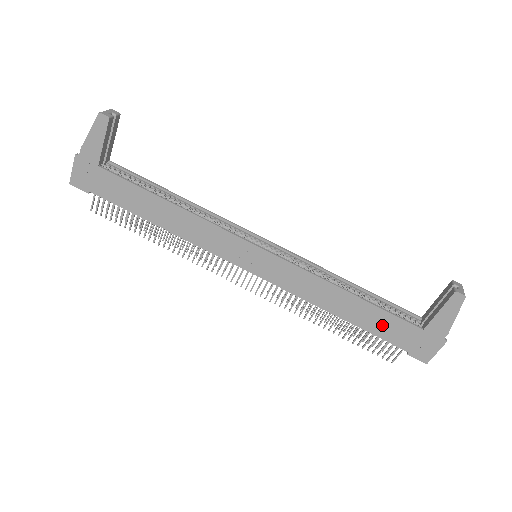
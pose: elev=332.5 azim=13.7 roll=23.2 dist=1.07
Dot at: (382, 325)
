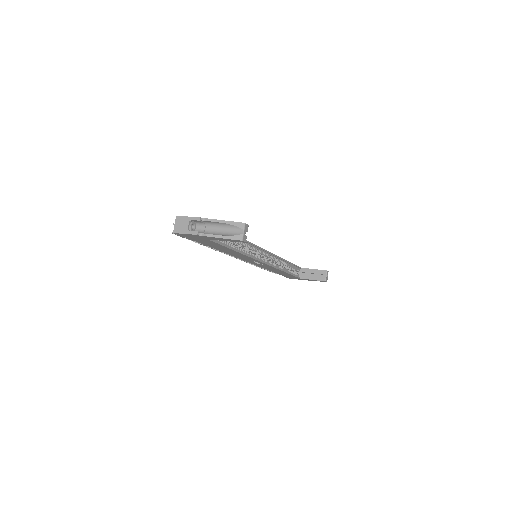
Dot at: (286, 275)
